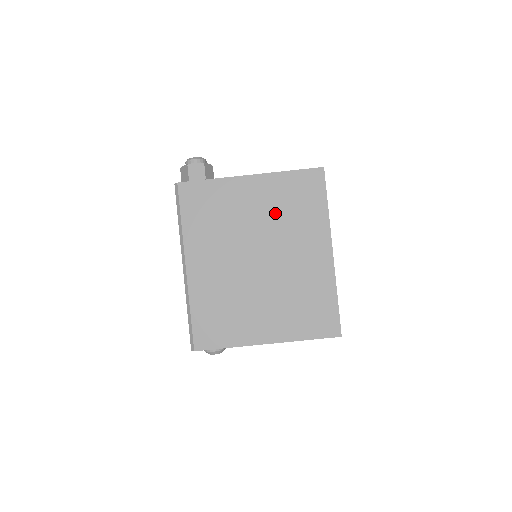
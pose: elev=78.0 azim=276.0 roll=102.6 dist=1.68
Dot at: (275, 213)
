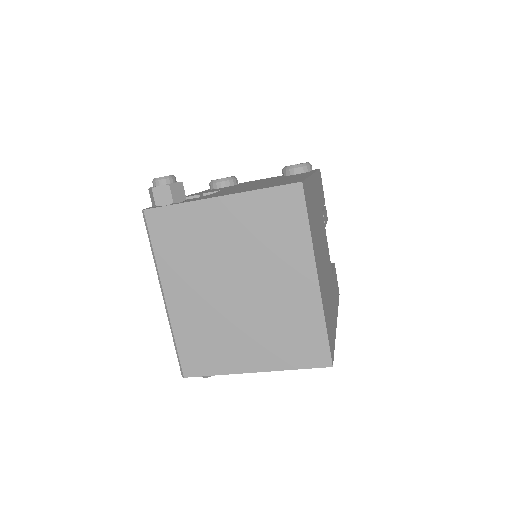
Dot at: (250, 238)
